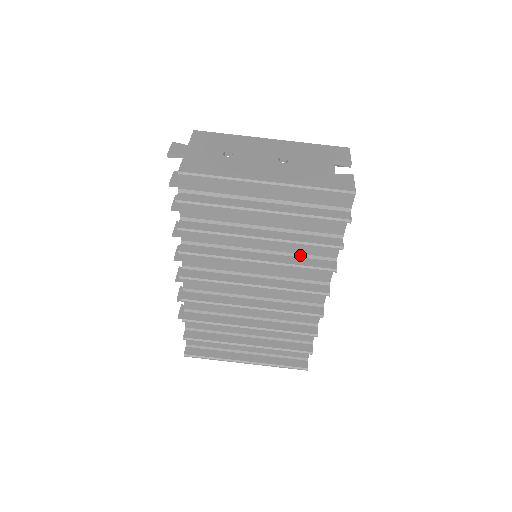
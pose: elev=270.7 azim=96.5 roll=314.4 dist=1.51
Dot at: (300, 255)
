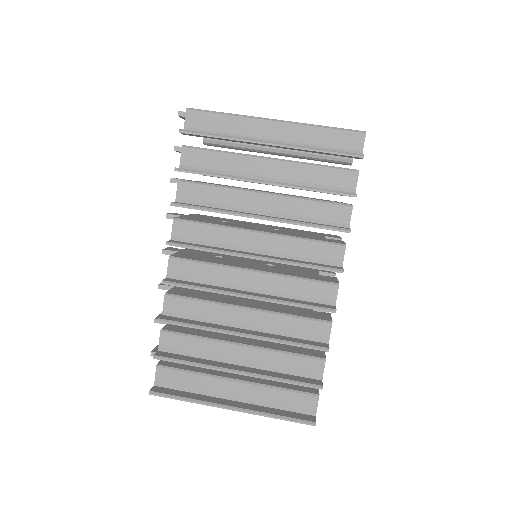
Dot at: (307, 219)
